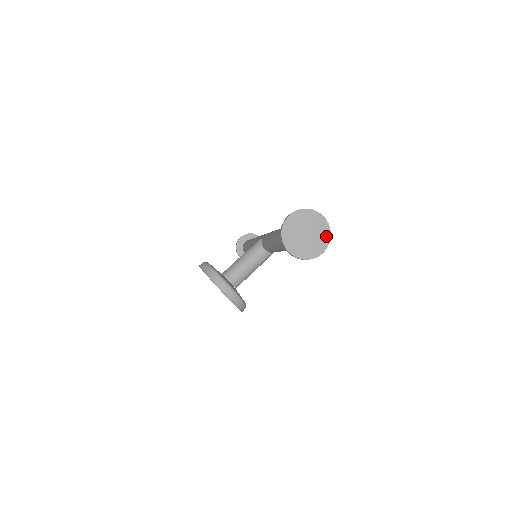
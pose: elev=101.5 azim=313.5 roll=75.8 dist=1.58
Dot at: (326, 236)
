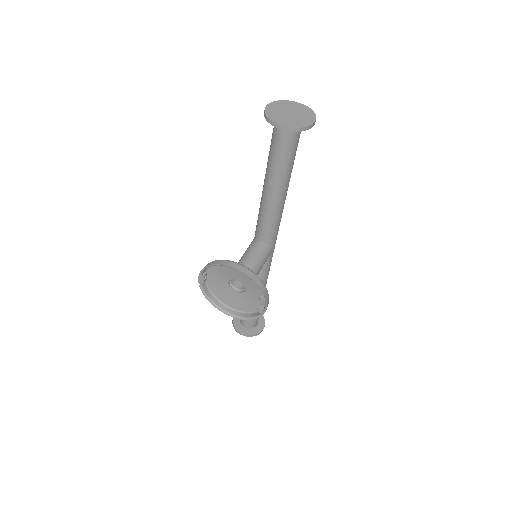
Dot at: (309, 112)
